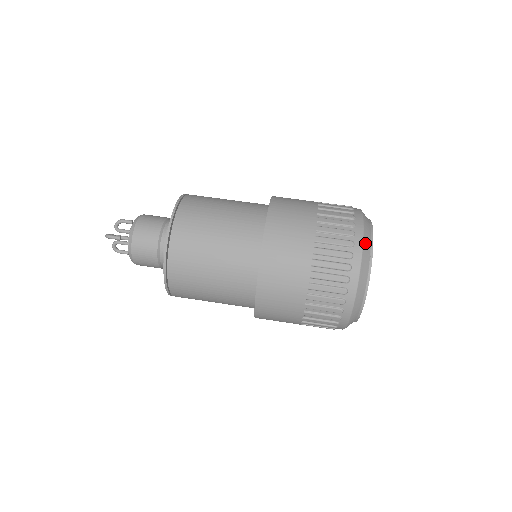
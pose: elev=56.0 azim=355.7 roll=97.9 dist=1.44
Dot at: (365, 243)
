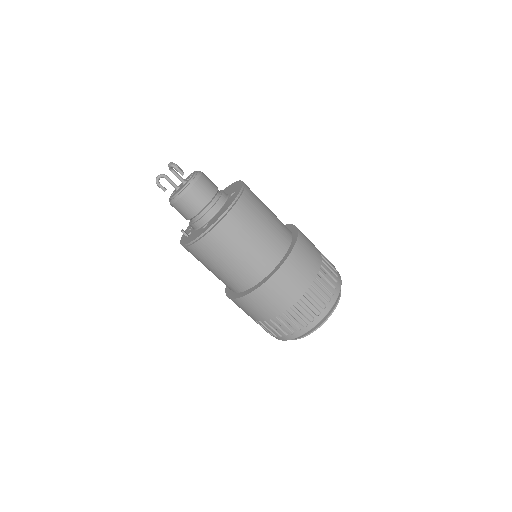
Dot at: occluded
